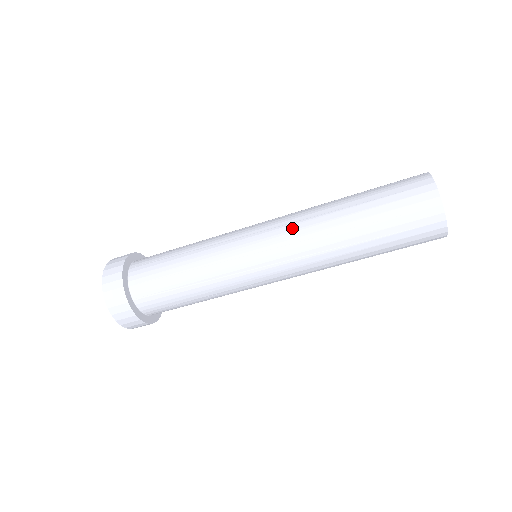
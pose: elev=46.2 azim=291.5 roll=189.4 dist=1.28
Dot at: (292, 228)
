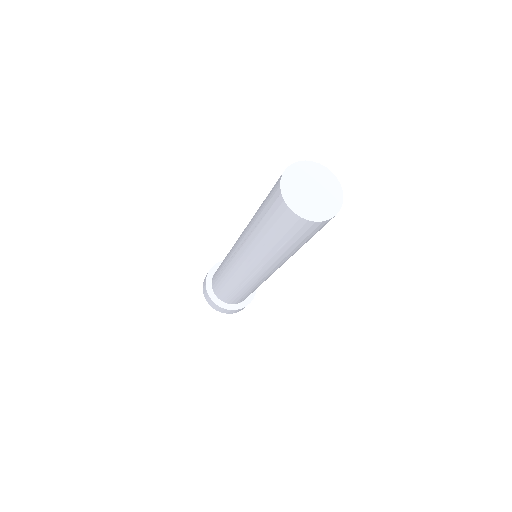
Dot at: (243, 249)
